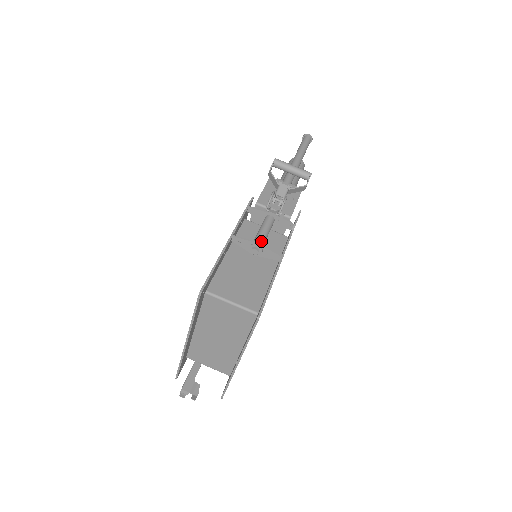
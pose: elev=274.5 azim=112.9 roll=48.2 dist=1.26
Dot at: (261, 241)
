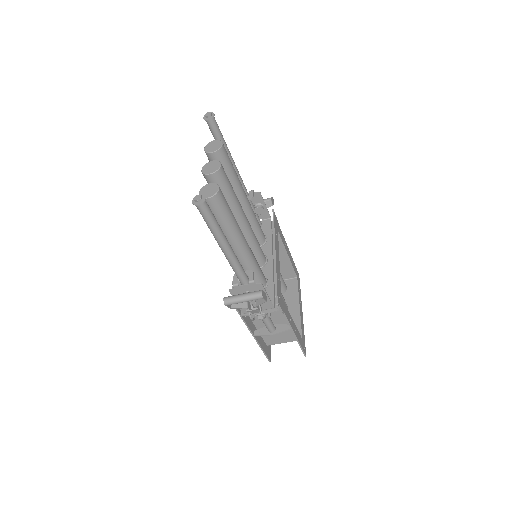
Dot at: (272, 330)
